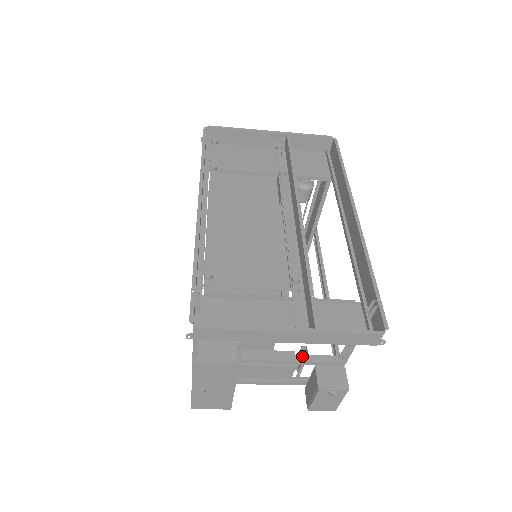
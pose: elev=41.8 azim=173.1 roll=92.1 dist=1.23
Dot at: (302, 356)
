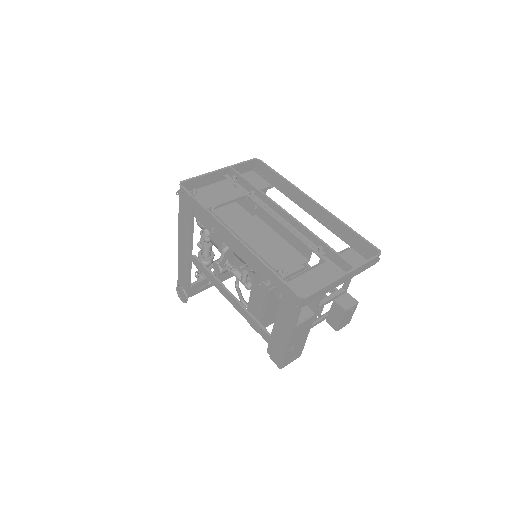
Dot at: (326, 298)
